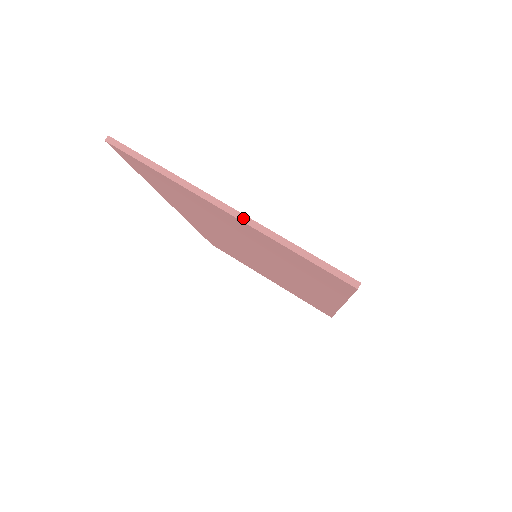
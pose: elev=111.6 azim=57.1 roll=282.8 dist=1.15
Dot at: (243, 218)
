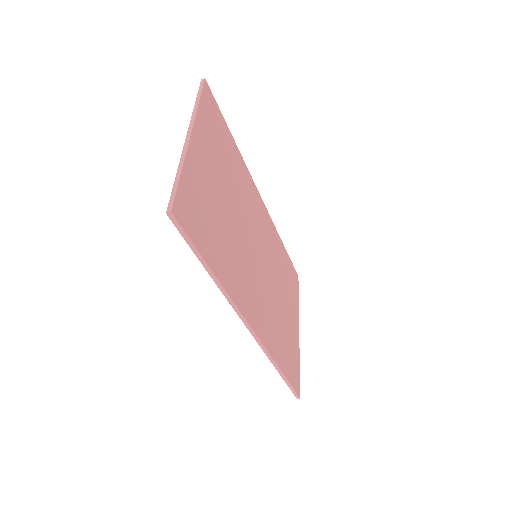
Dot at: (186, 144)
